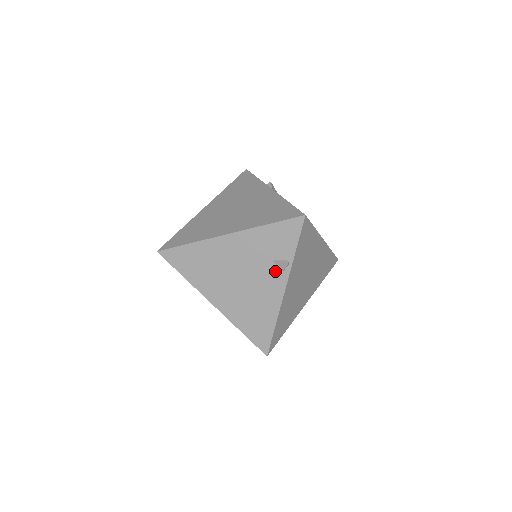
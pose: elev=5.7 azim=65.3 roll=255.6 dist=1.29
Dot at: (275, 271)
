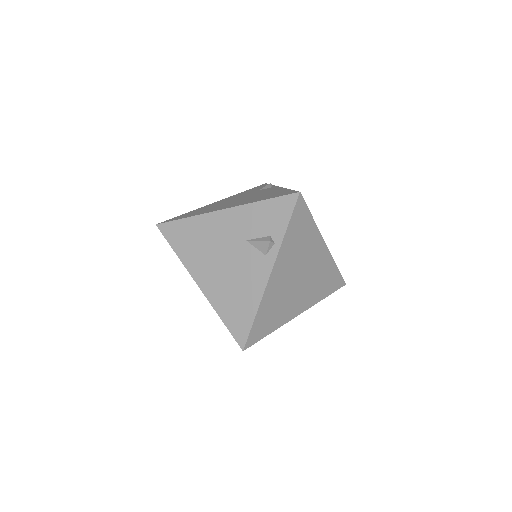
Dot at: occluded
